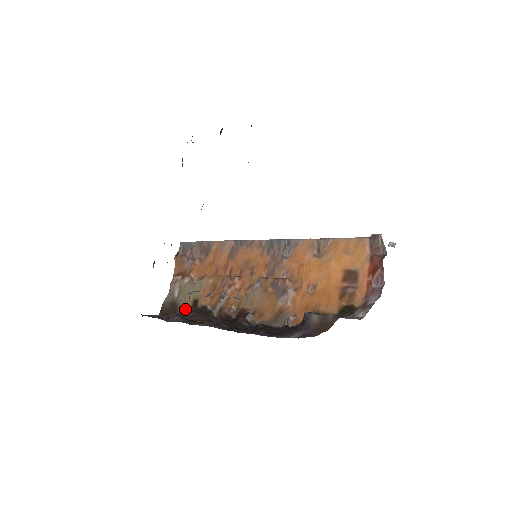
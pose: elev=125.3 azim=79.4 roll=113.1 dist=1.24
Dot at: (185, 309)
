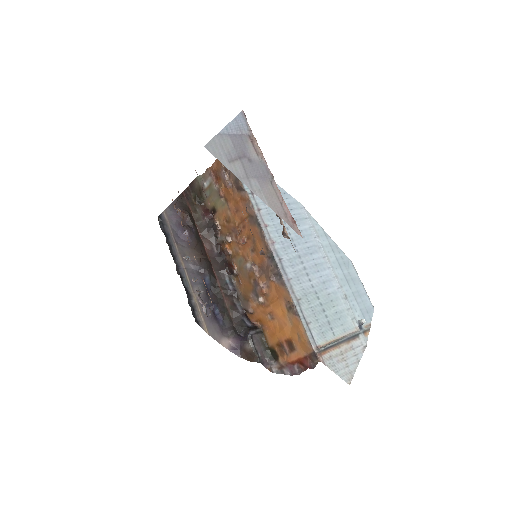
Dot at: (206, 204)
